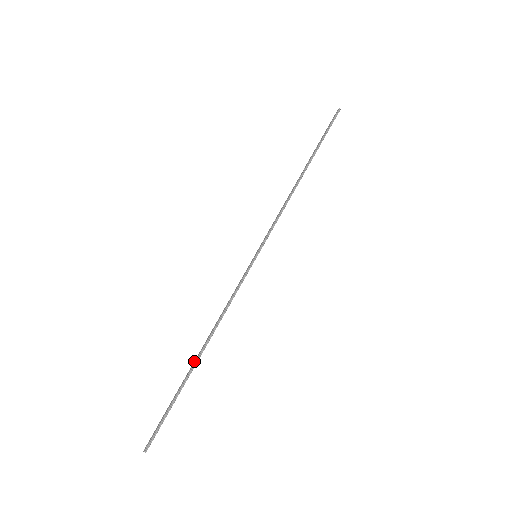
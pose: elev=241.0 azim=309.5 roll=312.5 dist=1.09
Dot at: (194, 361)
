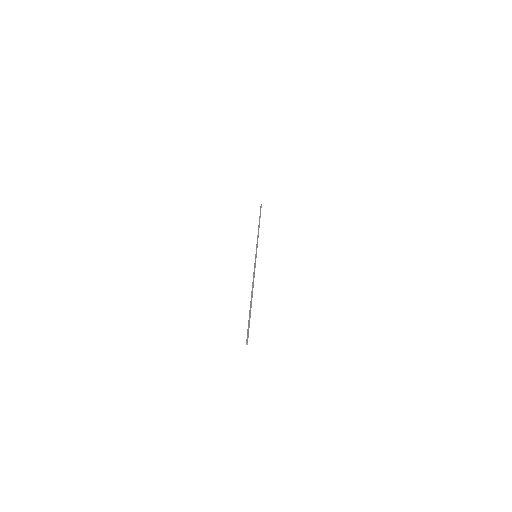
Dot at: (250, 301)
